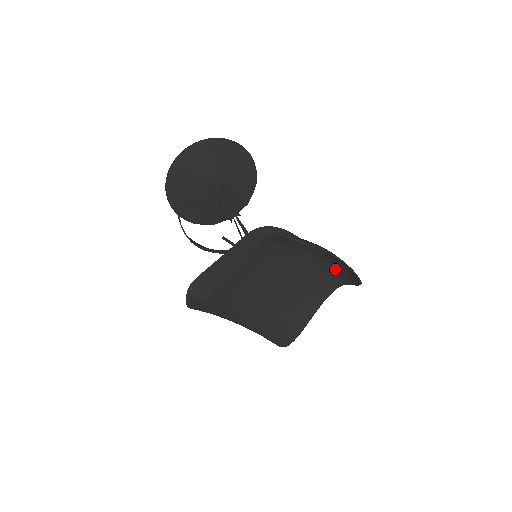
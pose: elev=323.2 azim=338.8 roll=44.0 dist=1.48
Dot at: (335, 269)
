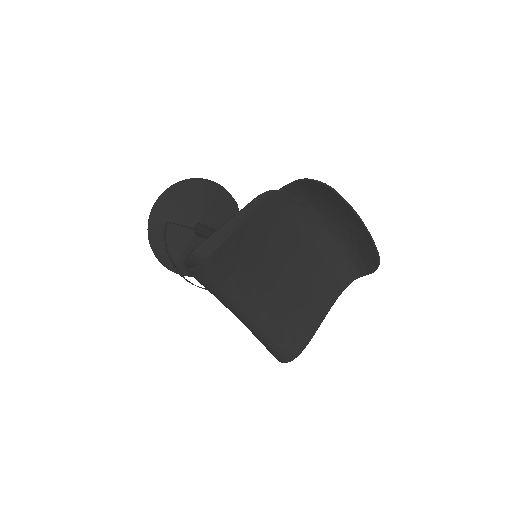
Dot at: (348, 253)
